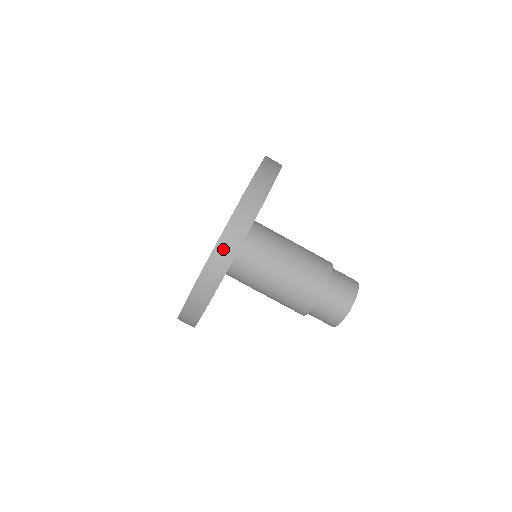
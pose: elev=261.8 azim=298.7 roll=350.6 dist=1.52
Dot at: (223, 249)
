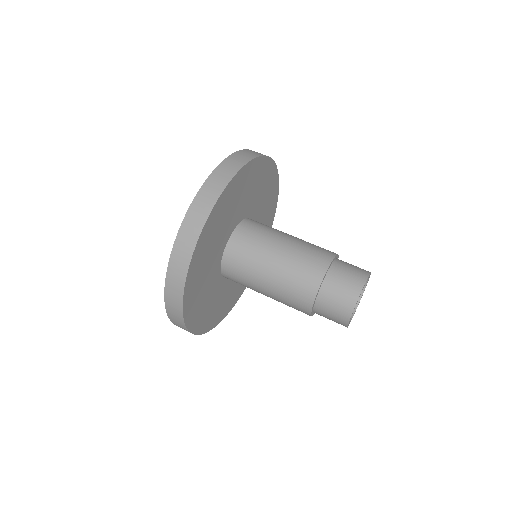
Dot at: (254, 152)
